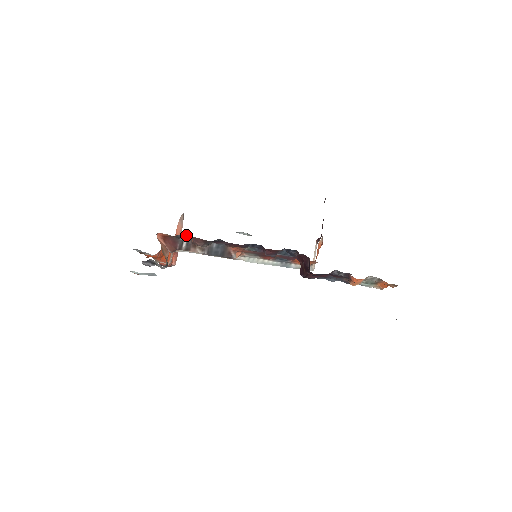
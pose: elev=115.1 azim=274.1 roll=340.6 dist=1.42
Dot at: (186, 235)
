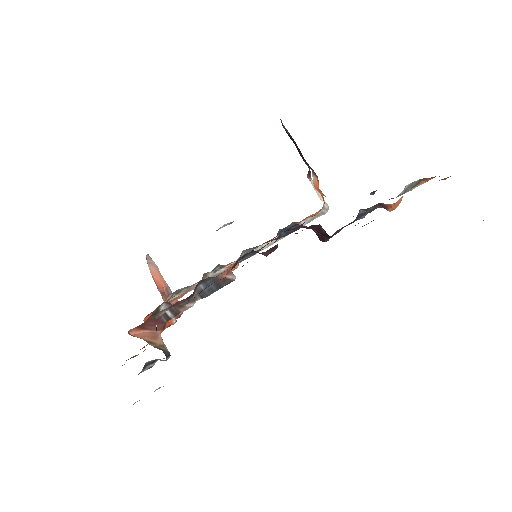
Dot at: (159, 312)
